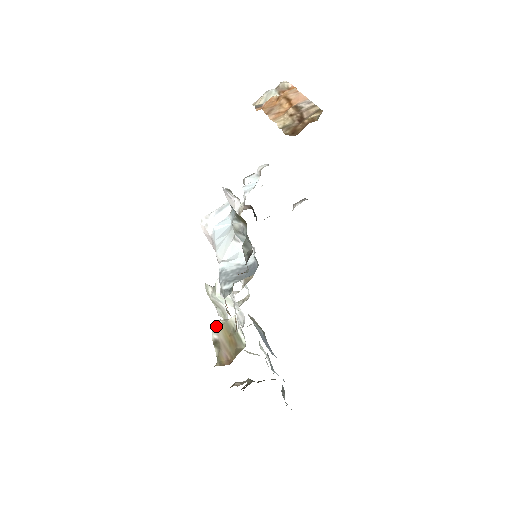
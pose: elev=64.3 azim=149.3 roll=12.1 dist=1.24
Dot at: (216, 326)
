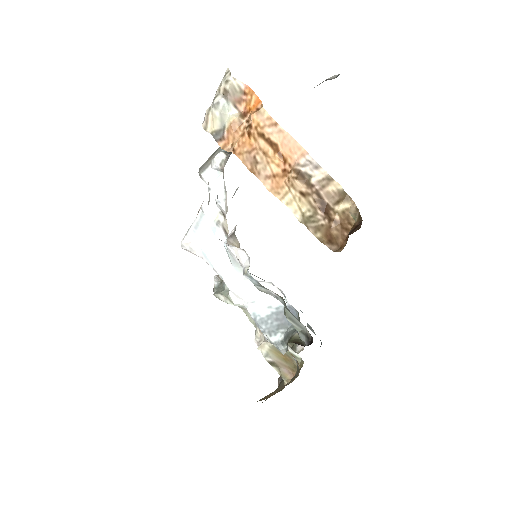
Dot at: (265, 351)
